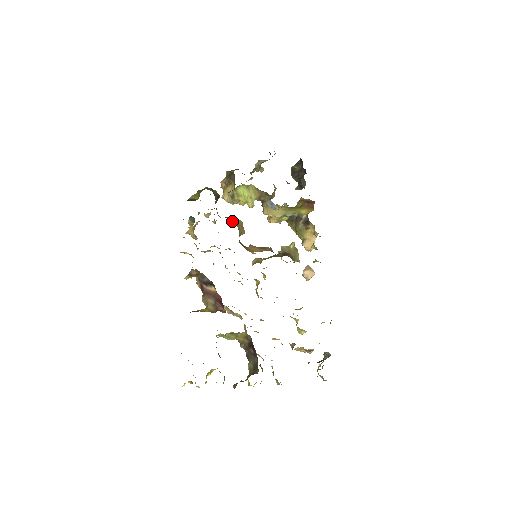
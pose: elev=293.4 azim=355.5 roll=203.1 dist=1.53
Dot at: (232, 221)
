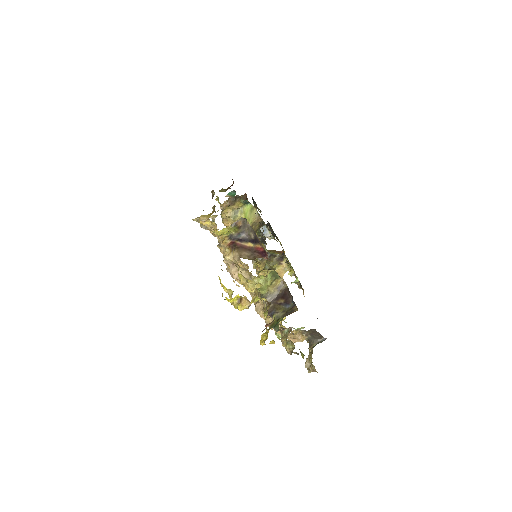
Dot at: occluded
